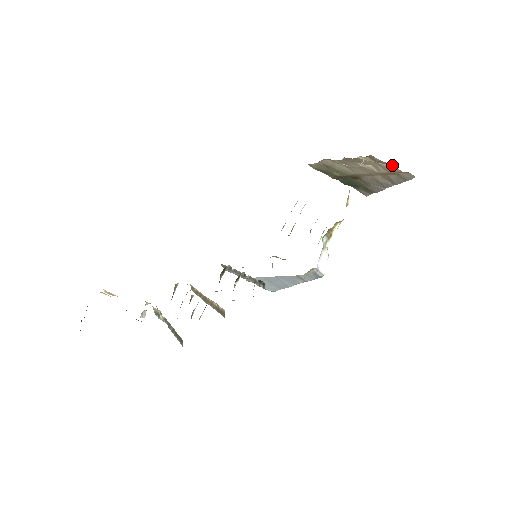
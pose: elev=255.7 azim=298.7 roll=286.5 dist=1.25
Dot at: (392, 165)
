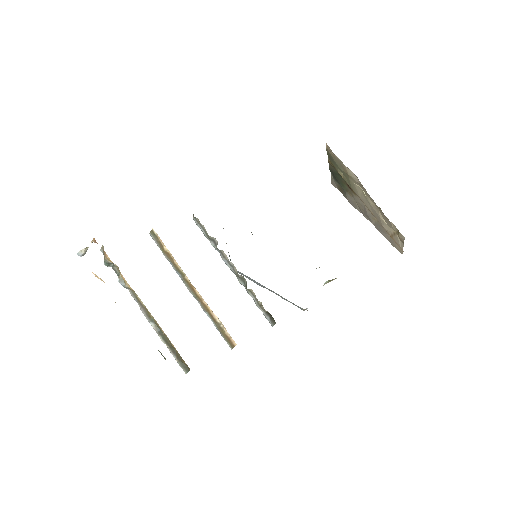
Dot at: occluded
